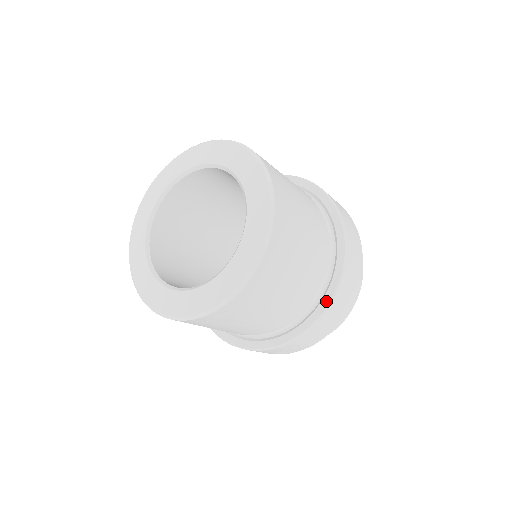
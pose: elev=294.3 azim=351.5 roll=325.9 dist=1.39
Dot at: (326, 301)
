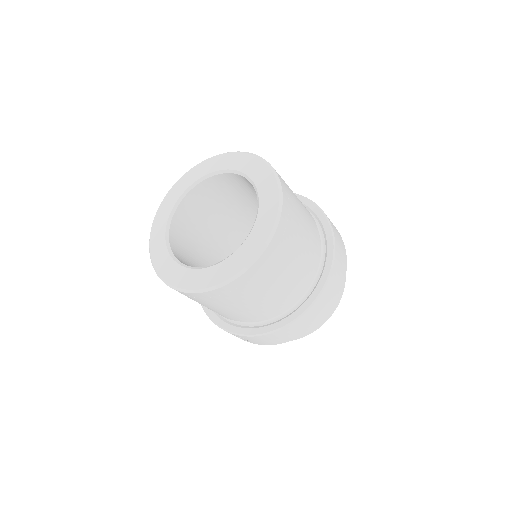
Dot at: (278, 325)
